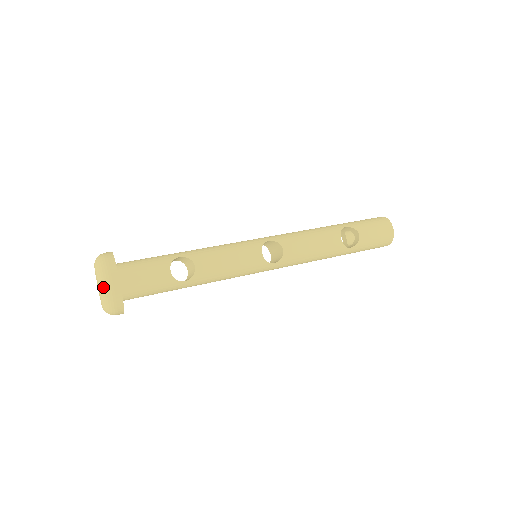
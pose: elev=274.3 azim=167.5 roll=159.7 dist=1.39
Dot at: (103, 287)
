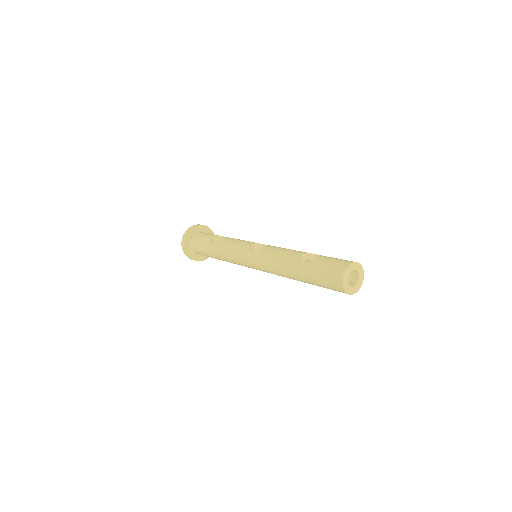
Dot at: occluded
